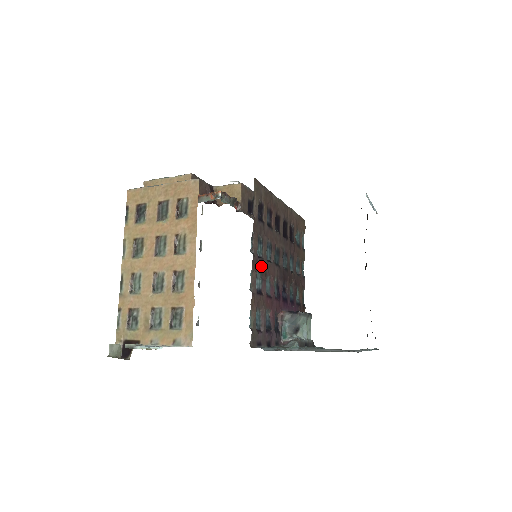
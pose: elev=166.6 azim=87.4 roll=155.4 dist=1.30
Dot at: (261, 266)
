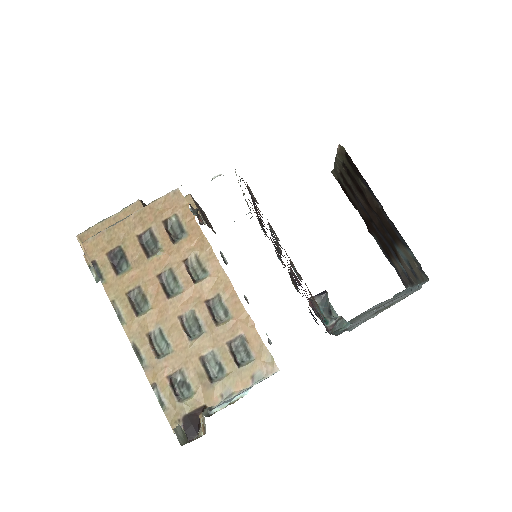
Dot at: (286, 254)
